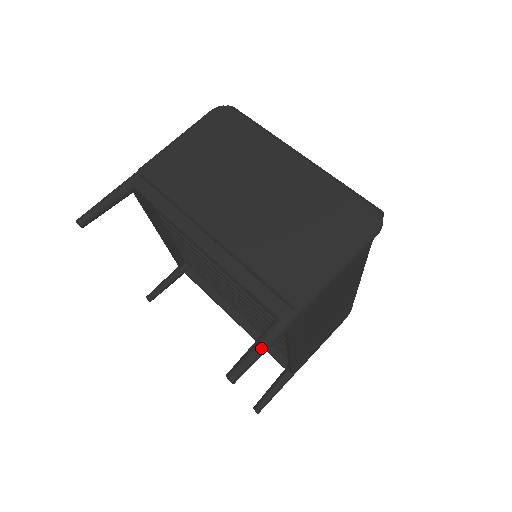
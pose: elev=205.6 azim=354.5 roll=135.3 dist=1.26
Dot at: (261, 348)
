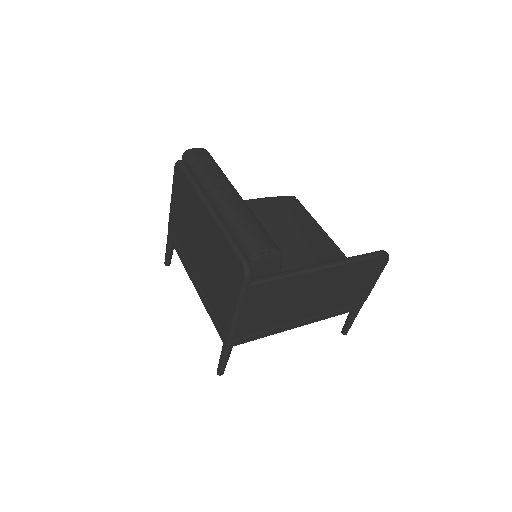
Dot at: (222, 359)
